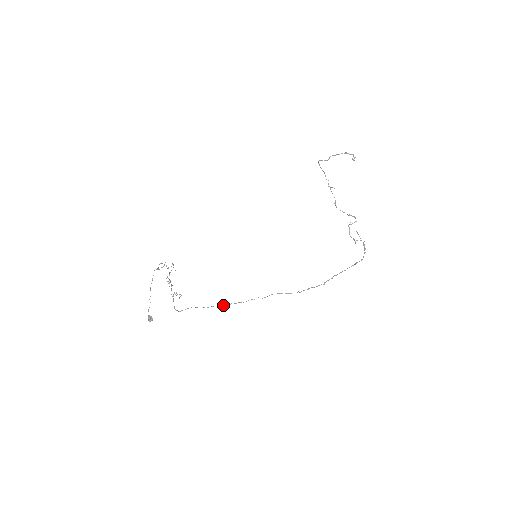
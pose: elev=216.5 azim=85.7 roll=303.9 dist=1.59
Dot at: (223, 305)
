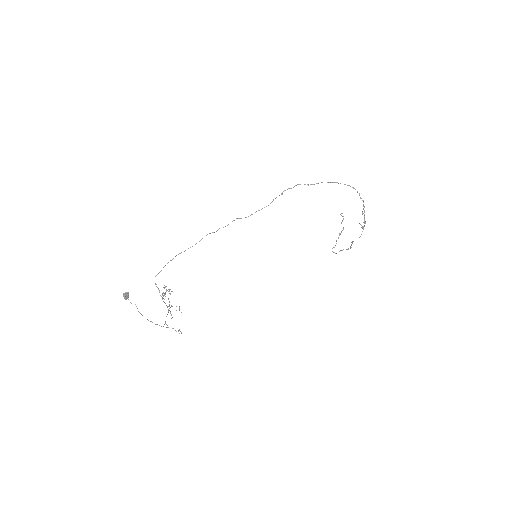
Dot at: occluded
